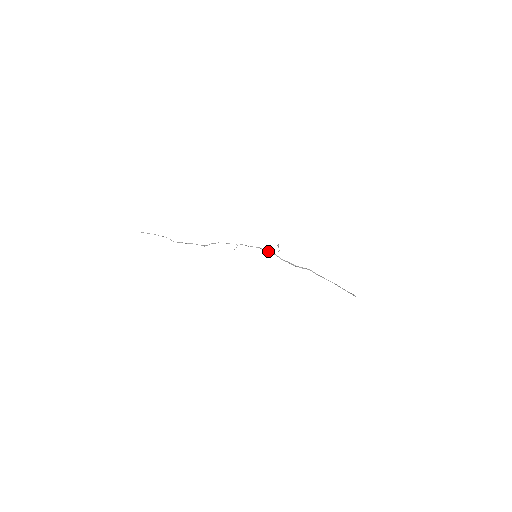
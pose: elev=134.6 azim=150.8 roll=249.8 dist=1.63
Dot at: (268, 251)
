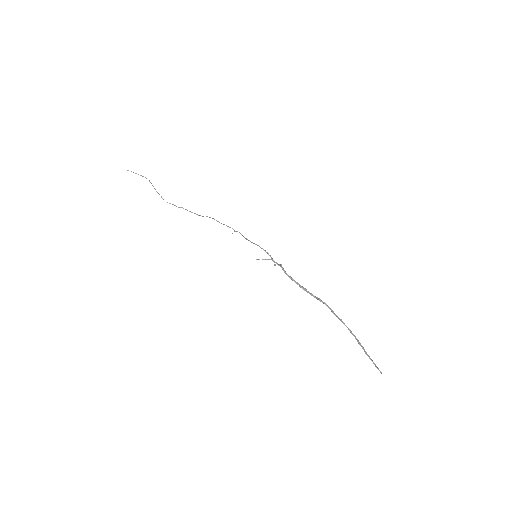
Dot at: (270, 256)
